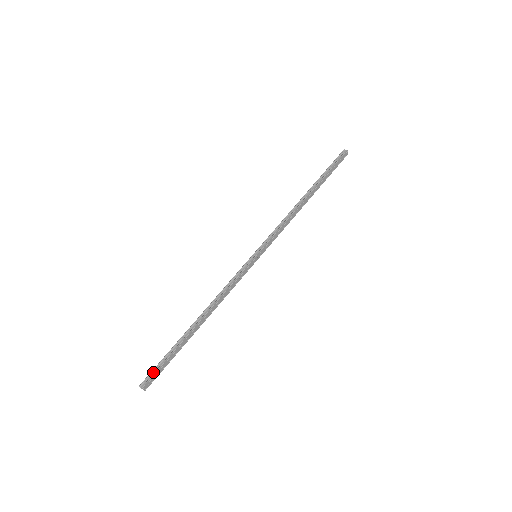
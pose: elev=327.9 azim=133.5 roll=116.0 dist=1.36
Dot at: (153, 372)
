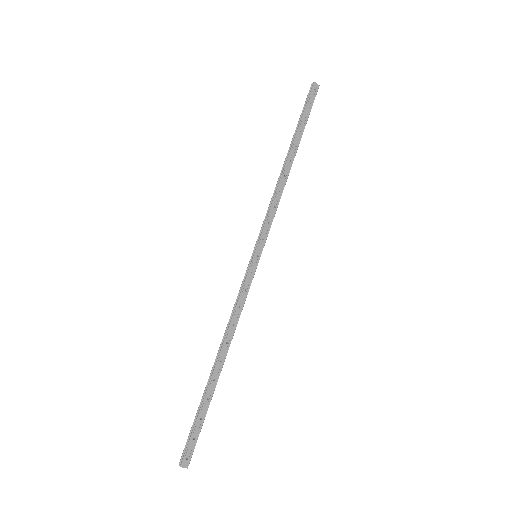
Dot at: (188, 442)
